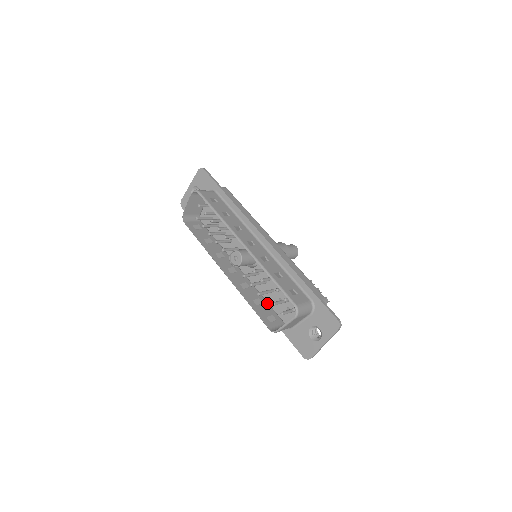
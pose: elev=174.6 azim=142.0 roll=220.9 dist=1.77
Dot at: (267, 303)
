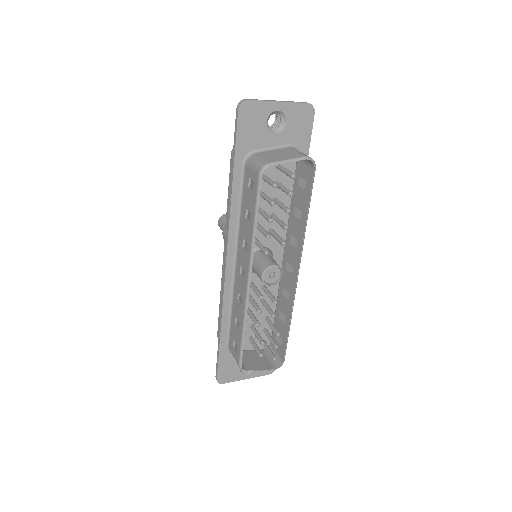
Dot at: occluded
